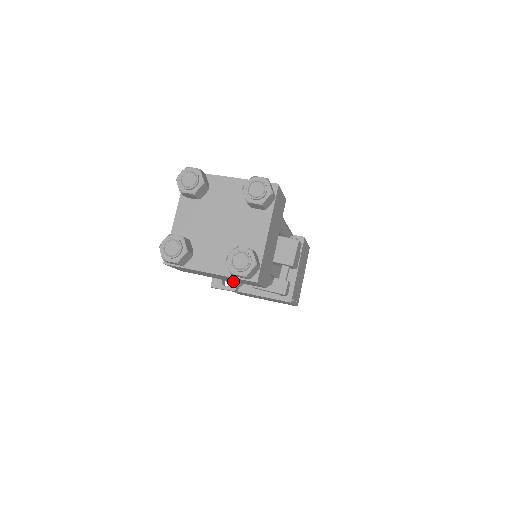
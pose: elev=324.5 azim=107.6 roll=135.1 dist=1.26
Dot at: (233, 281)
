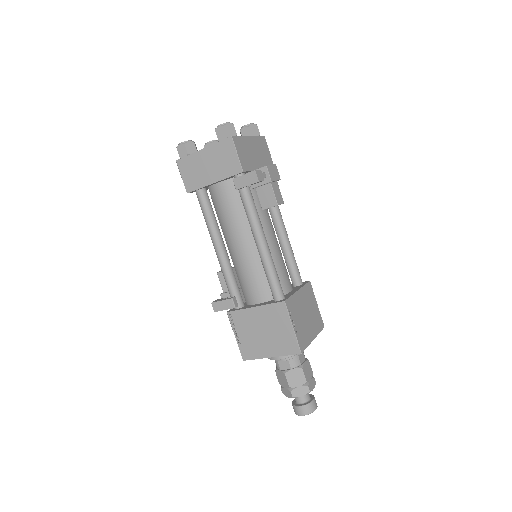
Dot at: (220, 178)
